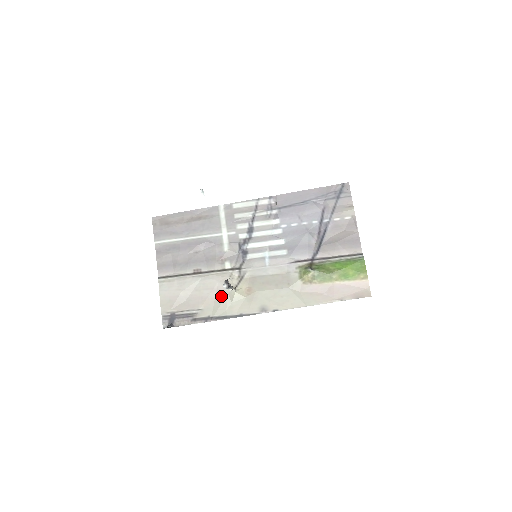
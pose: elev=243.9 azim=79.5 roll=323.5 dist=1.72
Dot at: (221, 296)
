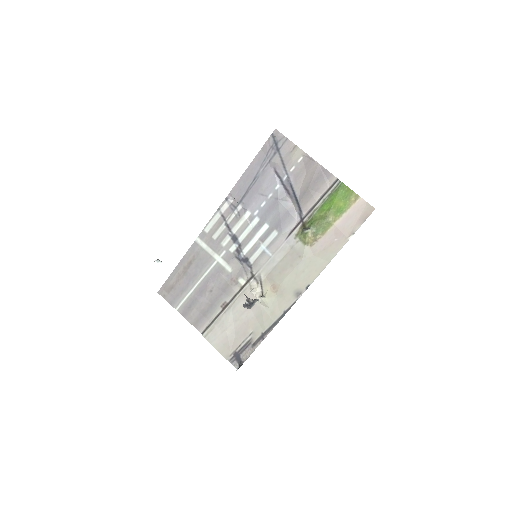
Dot at: (257, 310)
